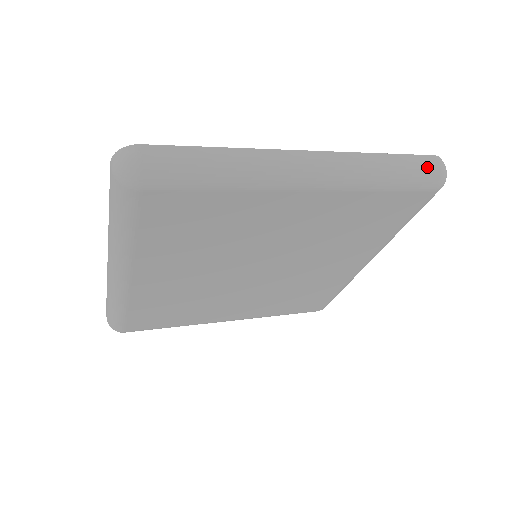
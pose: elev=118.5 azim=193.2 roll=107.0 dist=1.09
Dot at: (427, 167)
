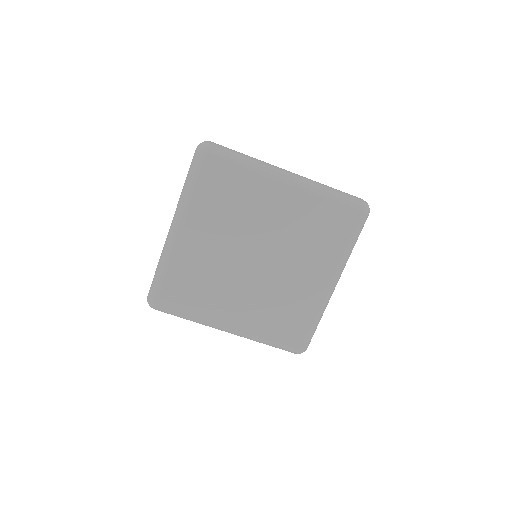
Dot at: (356, 198)
